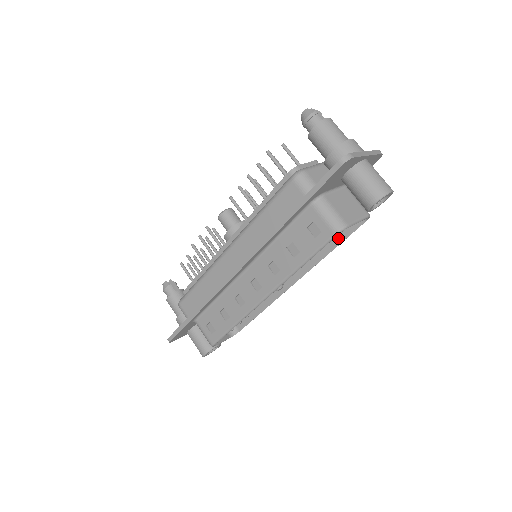
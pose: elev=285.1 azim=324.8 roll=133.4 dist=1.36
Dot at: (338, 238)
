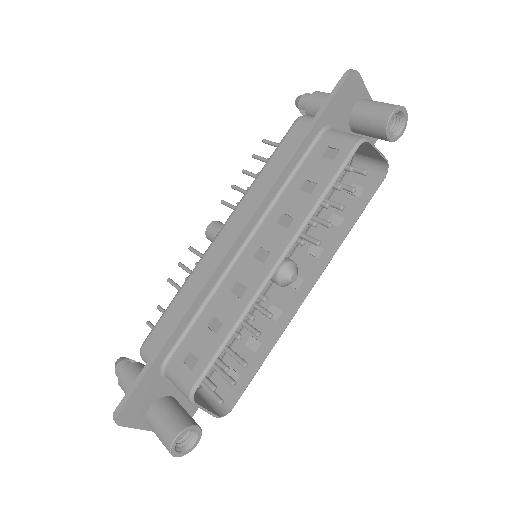
Dot at: (357, 209)
